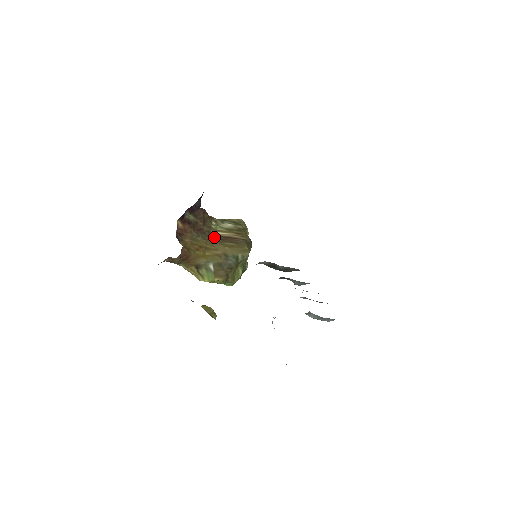
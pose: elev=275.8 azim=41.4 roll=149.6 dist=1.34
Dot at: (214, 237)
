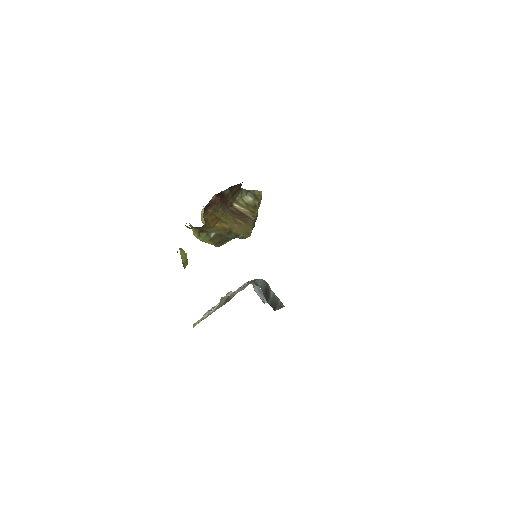
Dot at: (232, 210)
